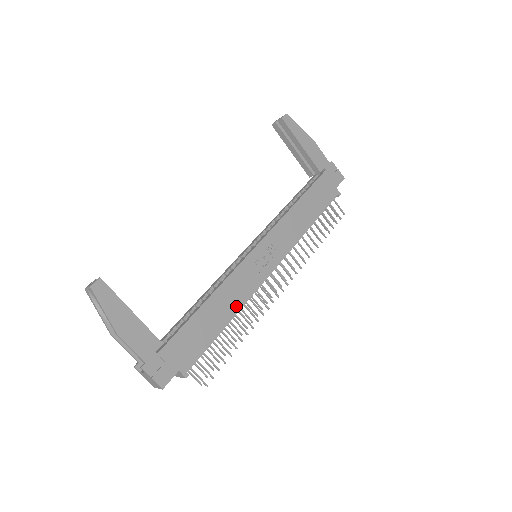
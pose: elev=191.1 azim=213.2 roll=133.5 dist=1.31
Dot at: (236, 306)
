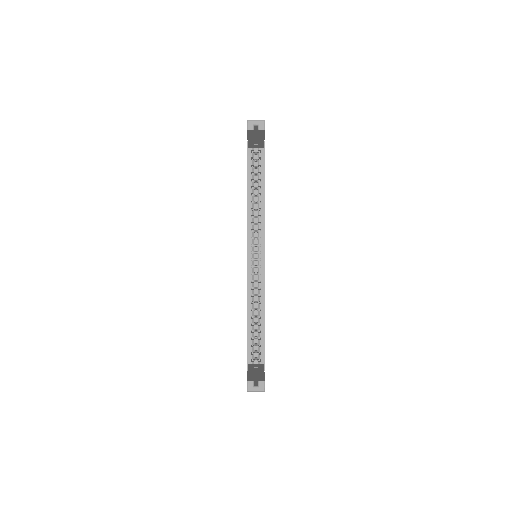
Dot at: occluded
